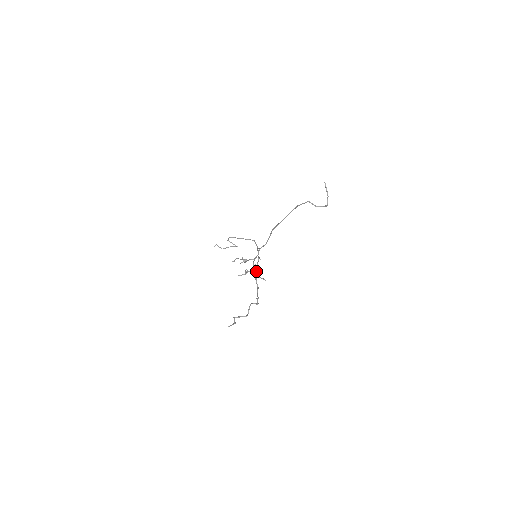
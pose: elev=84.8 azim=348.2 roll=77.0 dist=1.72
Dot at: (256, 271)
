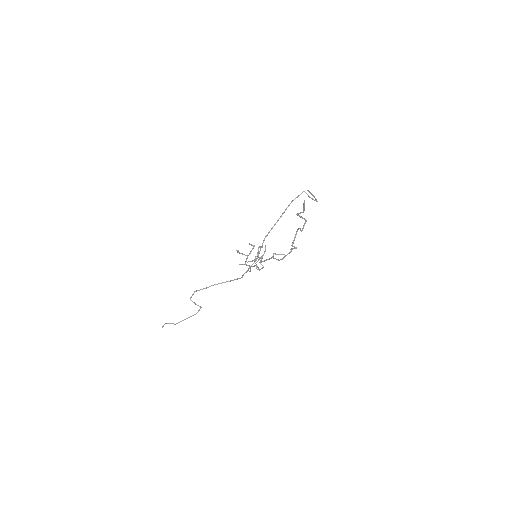
Dot at: (261, 268)
